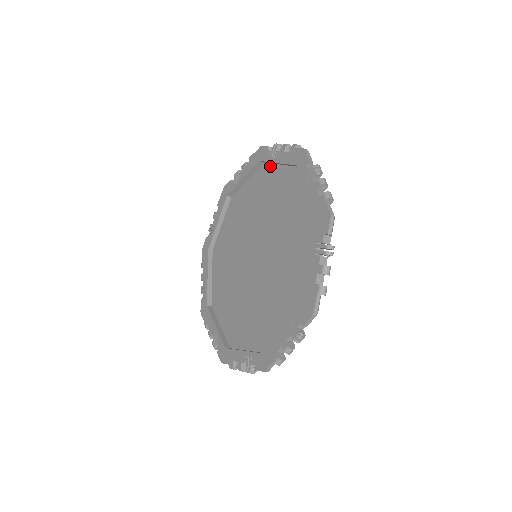
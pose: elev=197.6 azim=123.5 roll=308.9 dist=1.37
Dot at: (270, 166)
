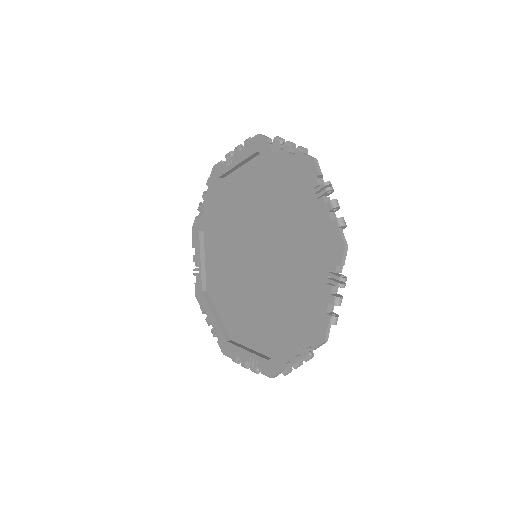
Dot at: (269, 159)
